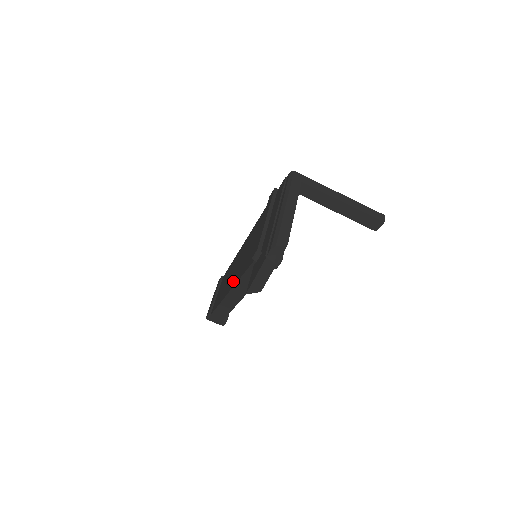
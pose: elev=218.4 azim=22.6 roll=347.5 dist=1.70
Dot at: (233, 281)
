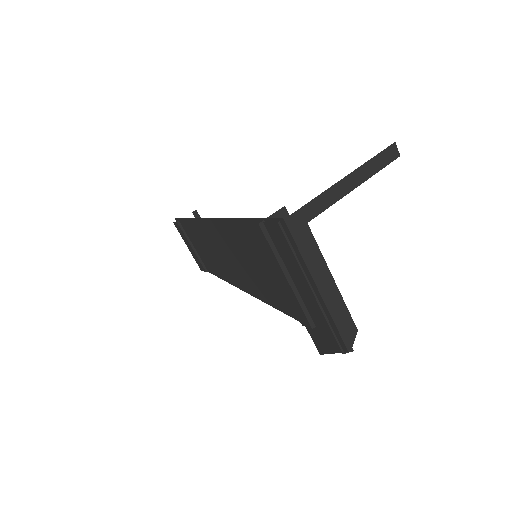
Dot at: (247, 287)
